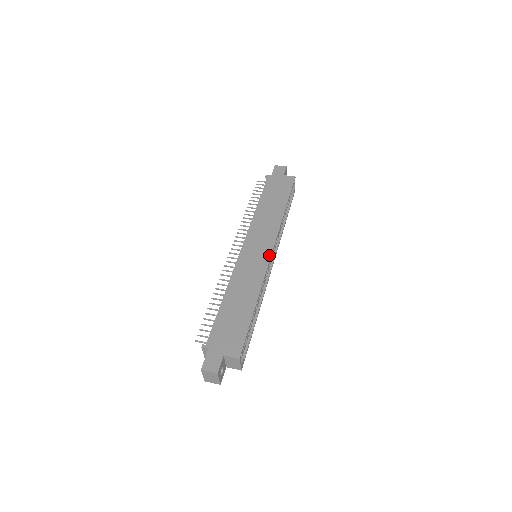
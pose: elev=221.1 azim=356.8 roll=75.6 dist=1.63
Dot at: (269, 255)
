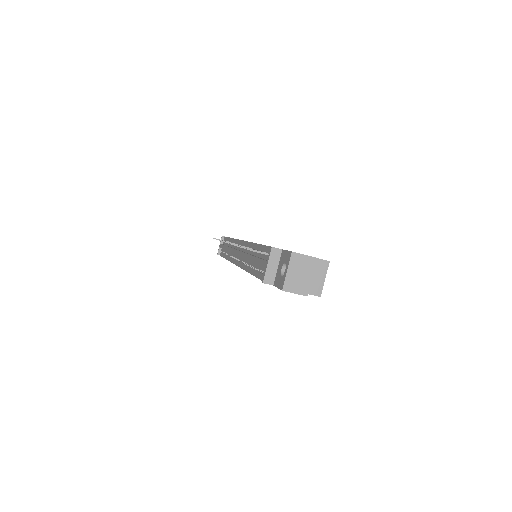
Dot at: occluded
